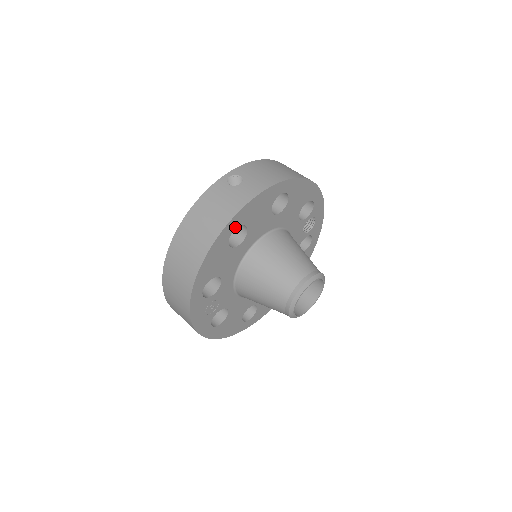
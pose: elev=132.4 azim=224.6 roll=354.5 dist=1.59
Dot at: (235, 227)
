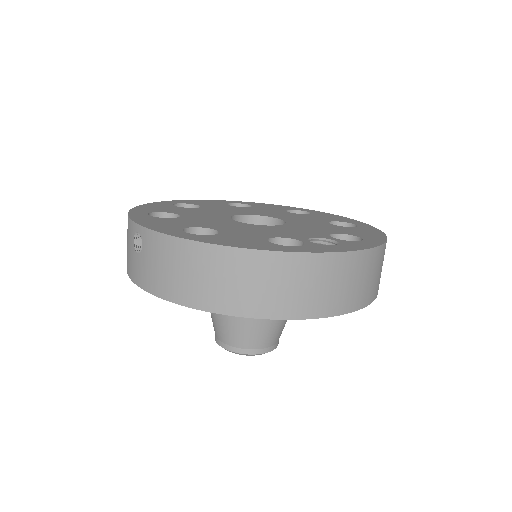
Dot at: occluded
